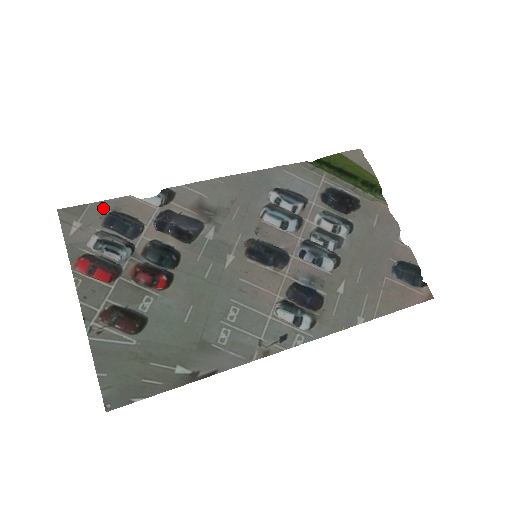
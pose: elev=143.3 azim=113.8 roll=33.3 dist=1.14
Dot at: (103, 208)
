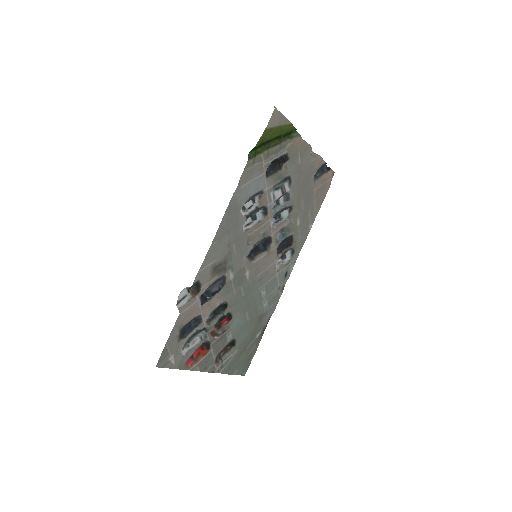
Dot at: (174, 336)
